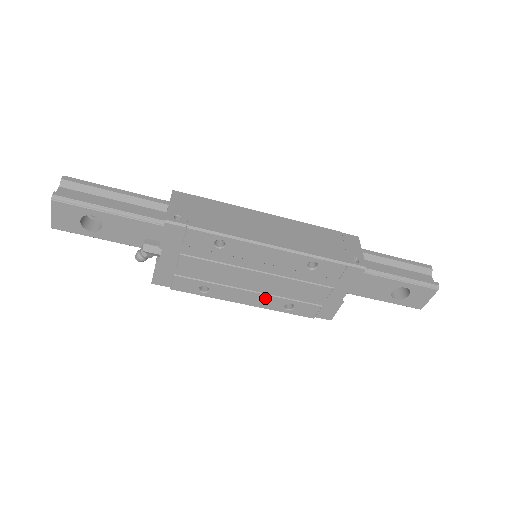
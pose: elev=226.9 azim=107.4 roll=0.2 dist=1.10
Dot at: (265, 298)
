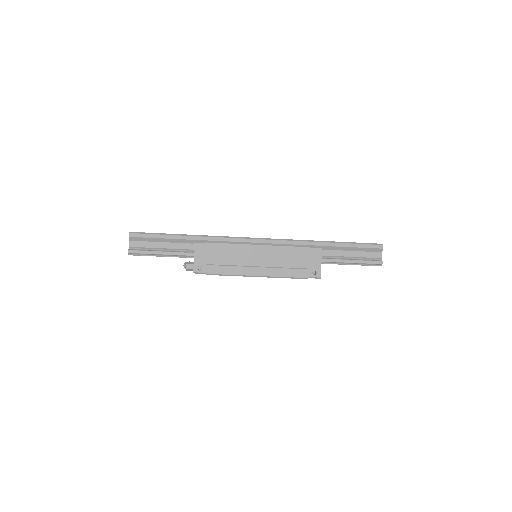
Dot at: occluded
